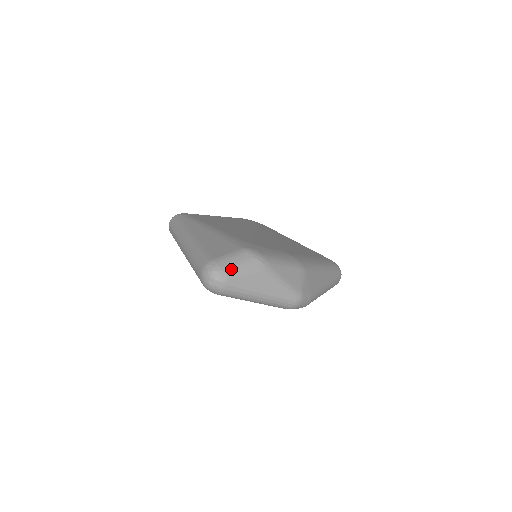
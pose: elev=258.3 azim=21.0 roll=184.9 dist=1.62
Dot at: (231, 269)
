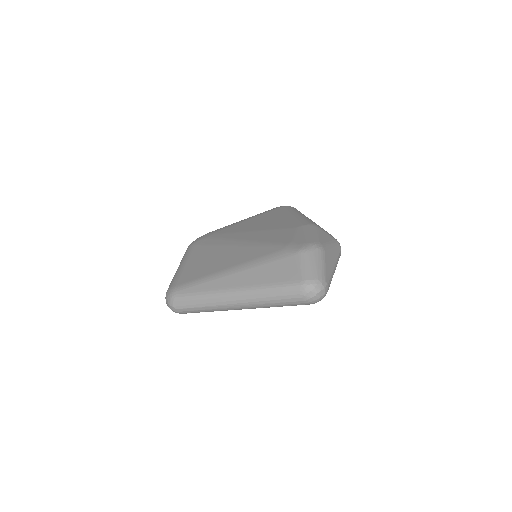
Dot at: (319, 272)
